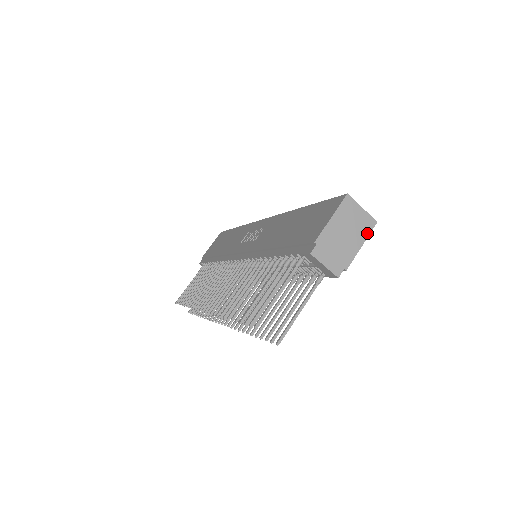
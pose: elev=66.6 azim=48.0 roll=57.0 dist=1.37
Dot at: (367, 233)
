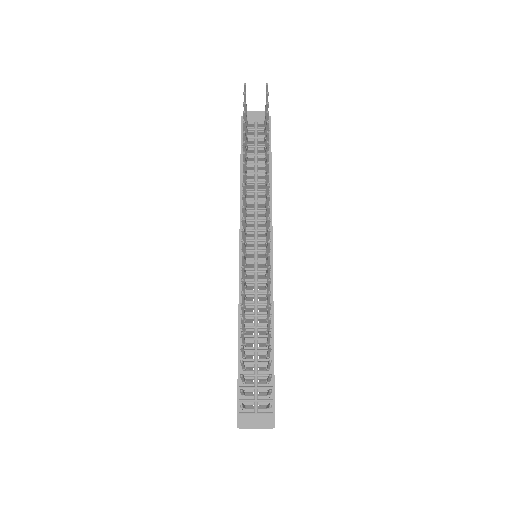
Dot at: occluded
